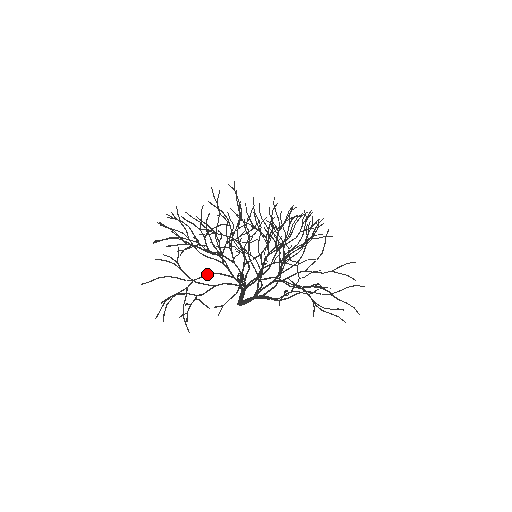
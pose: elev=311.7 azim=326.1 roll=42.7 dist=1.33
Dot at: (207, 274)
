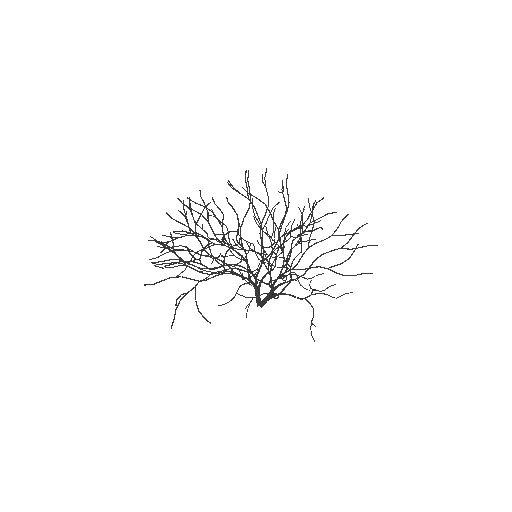
Dot at: occluded
